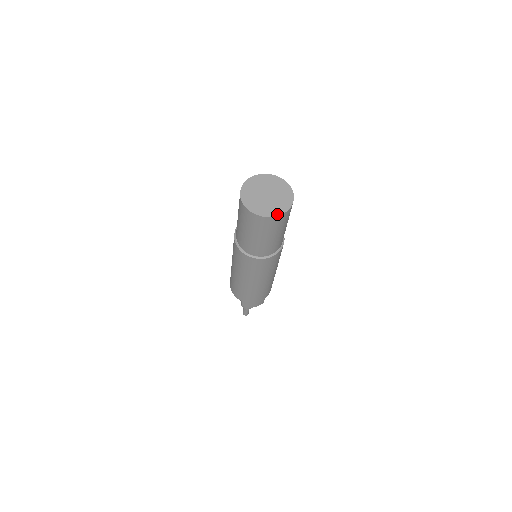
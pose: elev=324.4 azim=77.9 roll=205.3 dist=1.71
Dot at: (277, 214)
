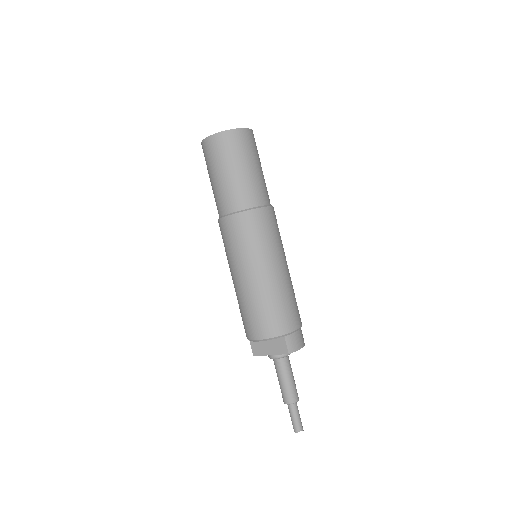
Dot at: (248, 129)
